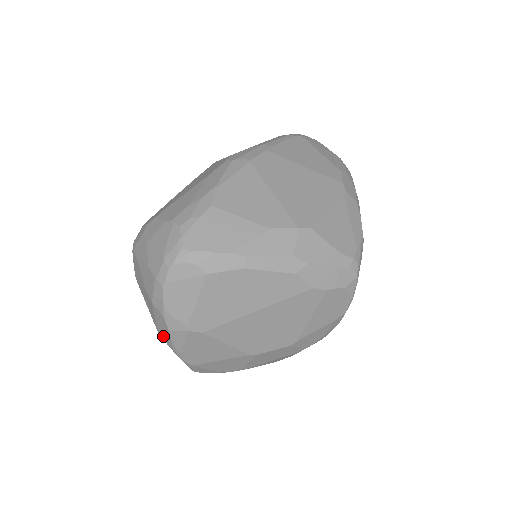
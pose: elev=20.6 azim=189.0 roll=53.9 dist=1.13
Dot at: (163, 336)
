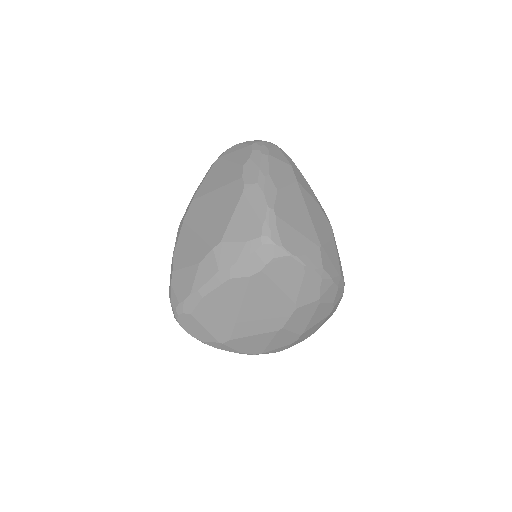
Dot at: occluded
